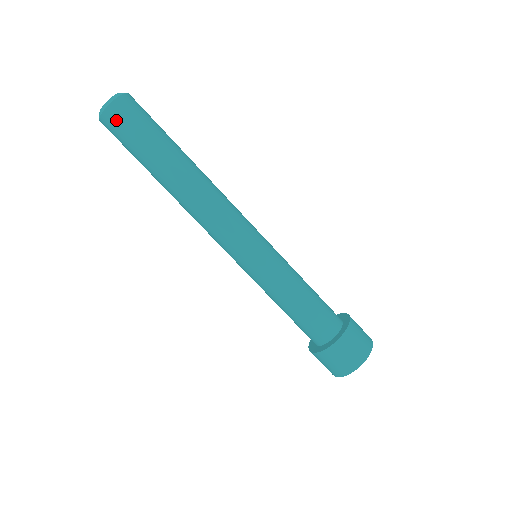
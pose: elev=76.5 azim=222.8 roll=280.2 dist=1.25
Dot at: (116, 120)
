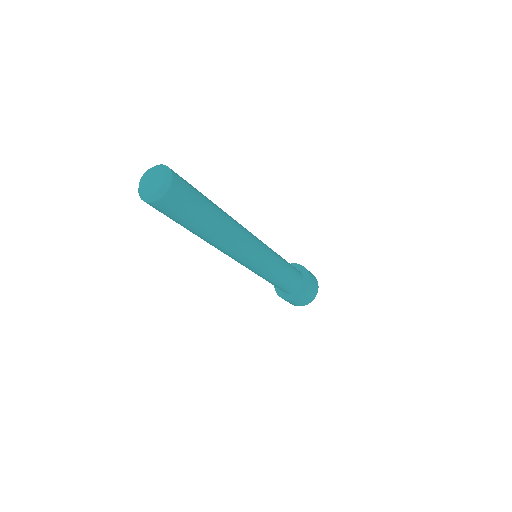
Dot at: (170, 205)
